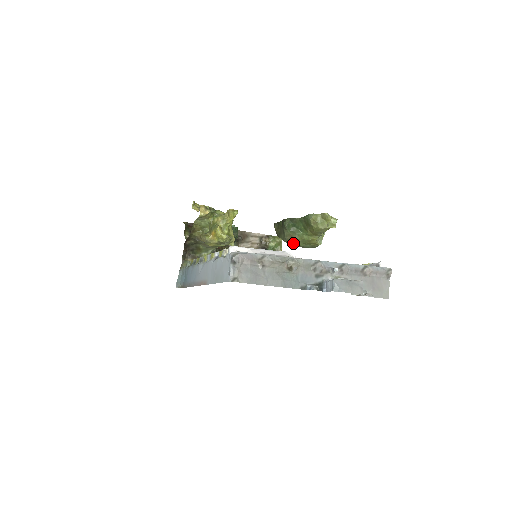
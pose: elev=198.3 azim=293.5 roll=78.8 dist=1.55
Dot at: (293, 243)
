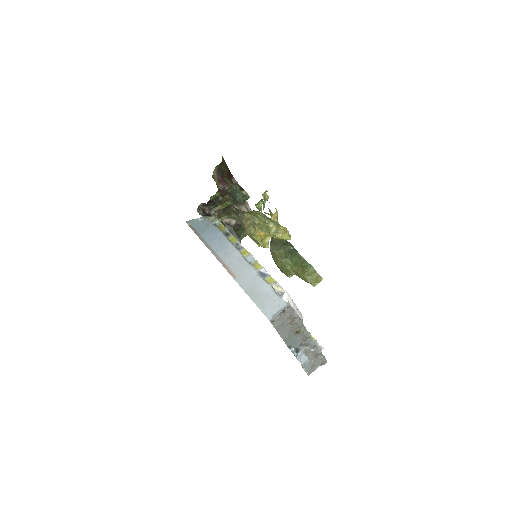
Dot at: (275, 258)
